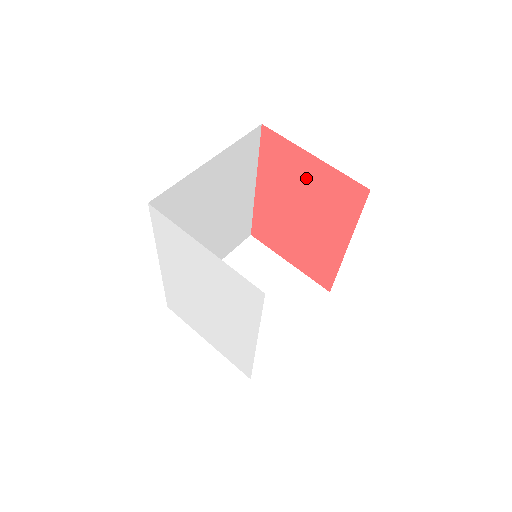
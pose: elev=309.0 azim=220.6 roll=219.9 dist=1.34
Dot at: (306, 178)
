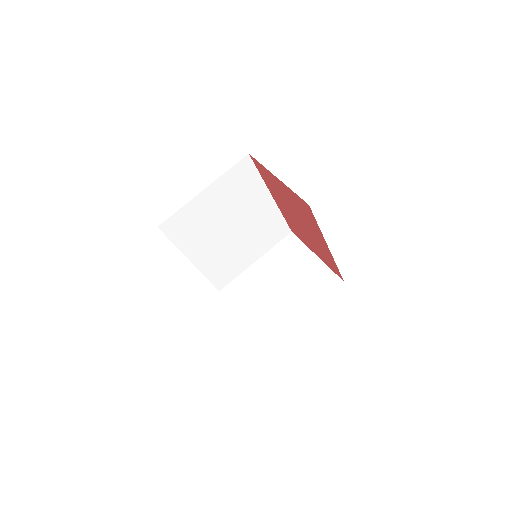
Dot at: (284, 193)
